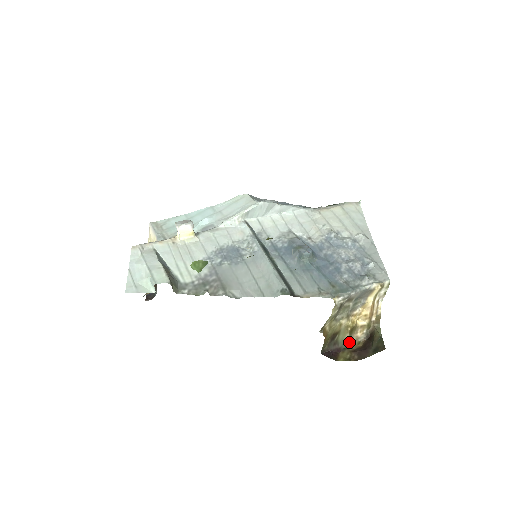
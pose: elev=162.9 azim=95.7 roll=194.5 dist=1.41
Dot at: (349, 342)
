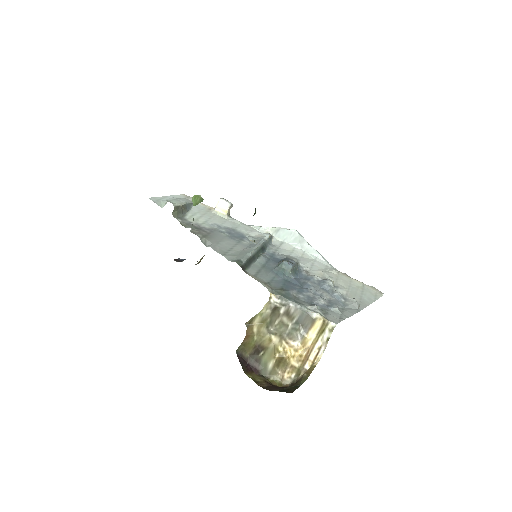
Dot at: (272, 374)
